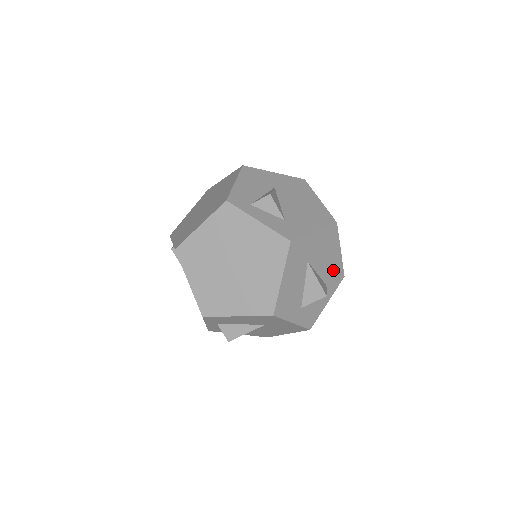
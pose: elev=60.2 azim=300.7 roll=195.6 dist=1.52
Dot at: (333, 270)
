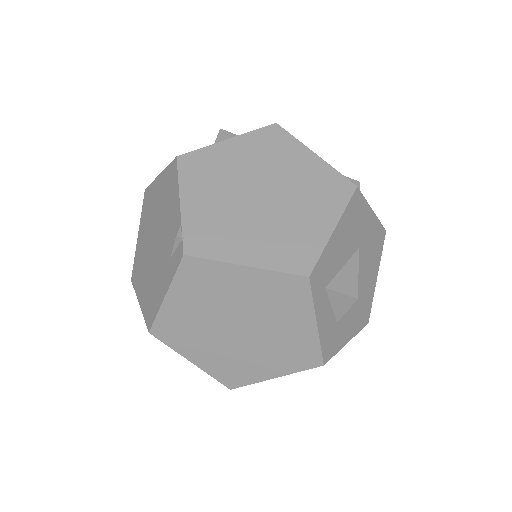
Dot at: occluded
